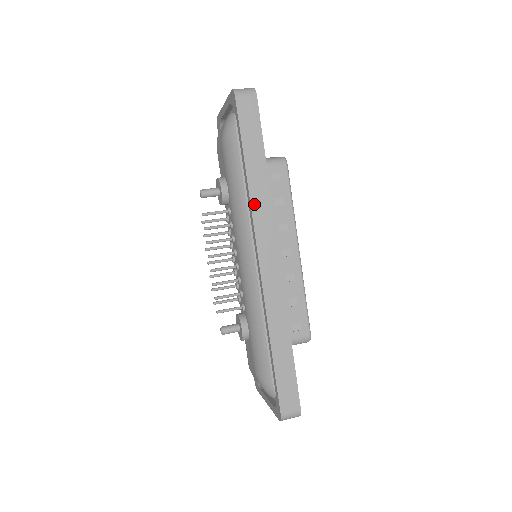
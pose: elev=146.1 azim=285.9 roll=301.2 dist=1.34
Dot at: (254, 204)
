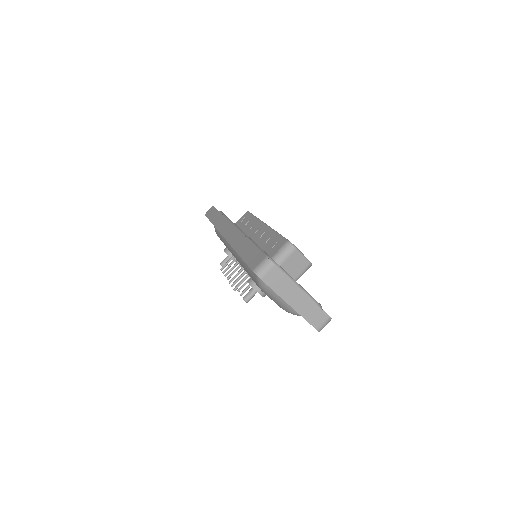
Dot at: occluded
